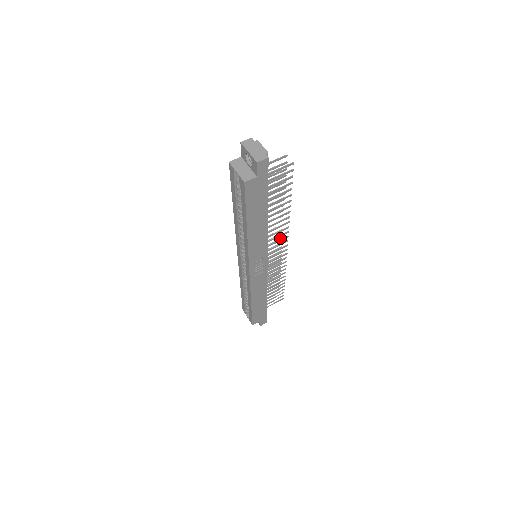
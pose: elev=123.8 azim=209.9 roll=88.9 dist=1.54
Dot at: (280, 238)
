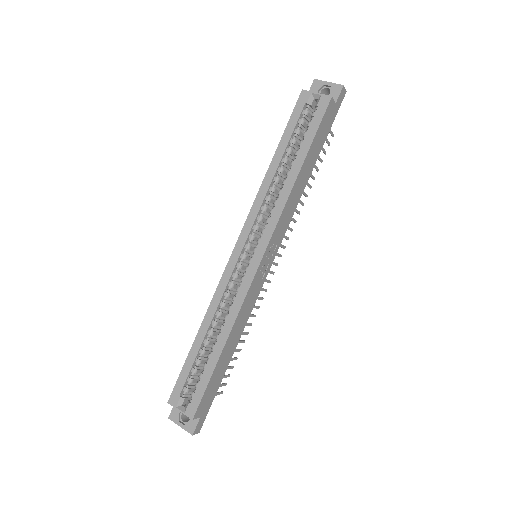
Dot at: occluded
